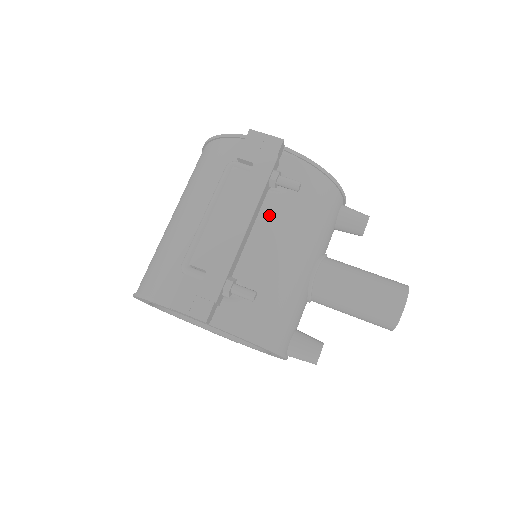
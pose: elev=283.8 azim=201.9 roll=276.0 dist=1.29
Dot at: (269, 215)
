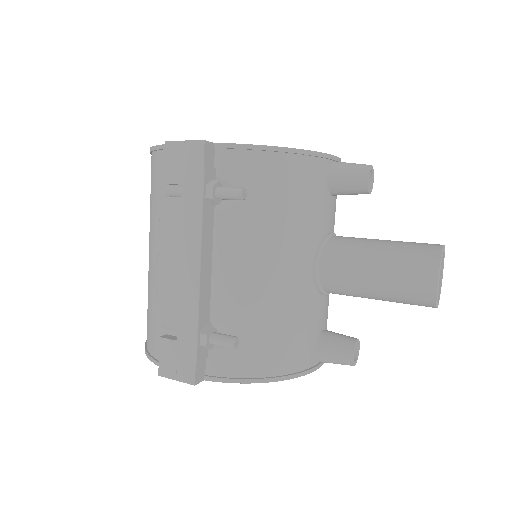
Dot at: (226, 237)
